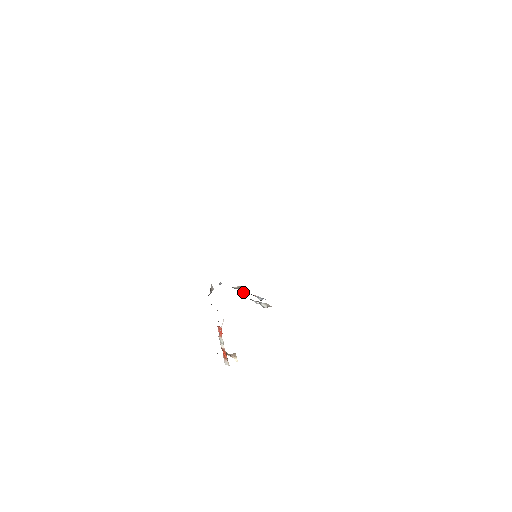
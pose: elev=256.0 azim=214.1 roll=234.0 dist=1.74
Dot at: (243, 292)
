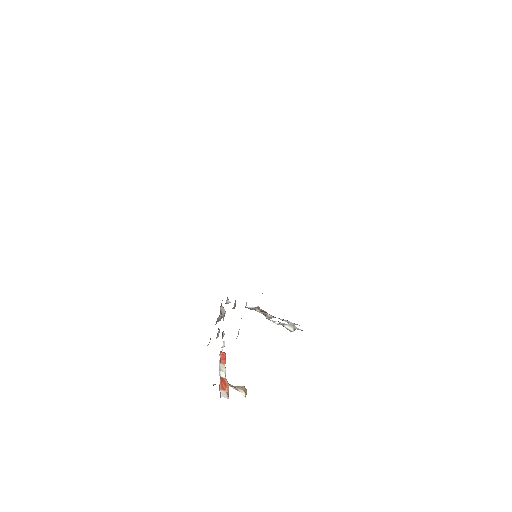
Dot at: (262, 313)
